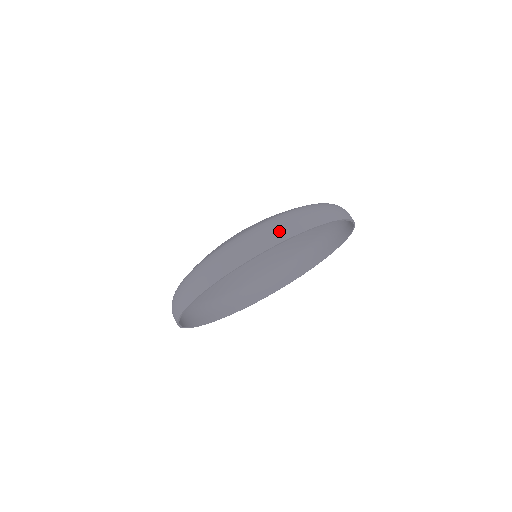
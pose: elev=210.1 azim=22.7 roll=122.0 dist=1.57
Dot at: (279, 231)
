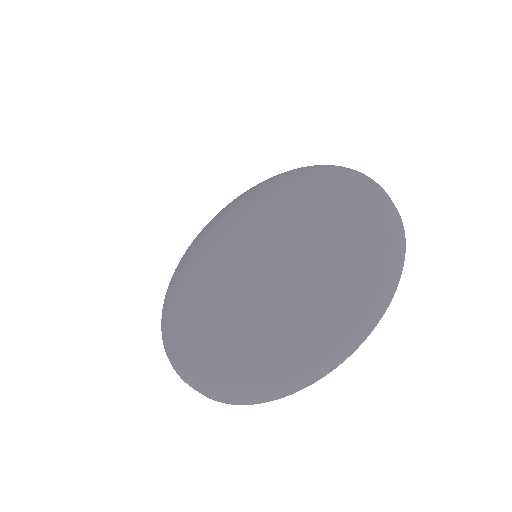
Dot at: (392, 278)
